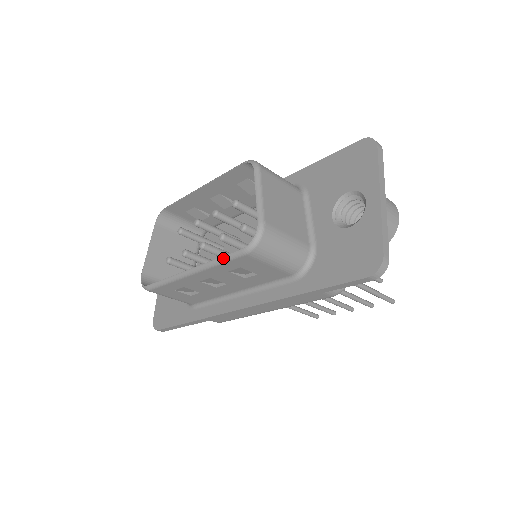
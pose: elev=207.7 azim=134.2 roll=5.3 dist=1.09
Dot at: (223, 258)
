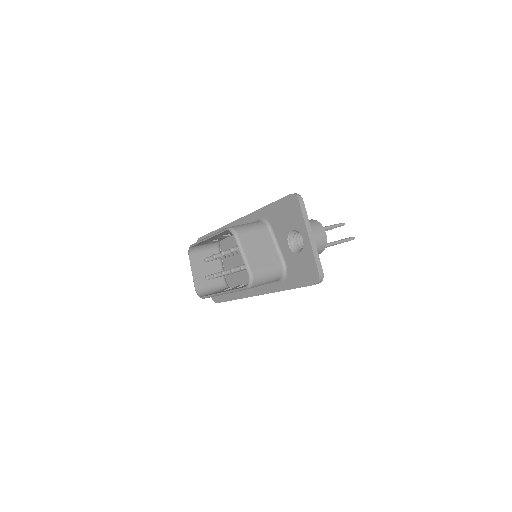
Dot at: (237, 290)
